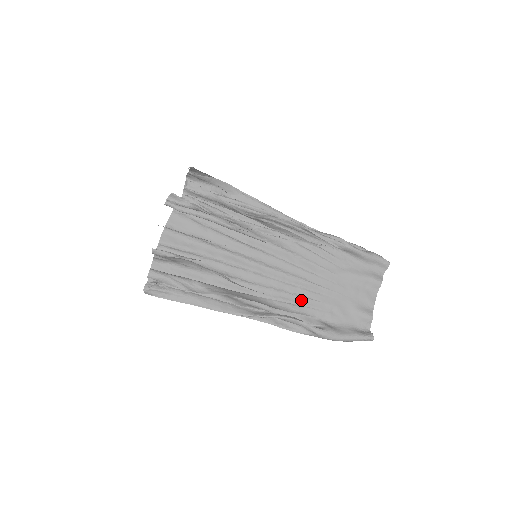
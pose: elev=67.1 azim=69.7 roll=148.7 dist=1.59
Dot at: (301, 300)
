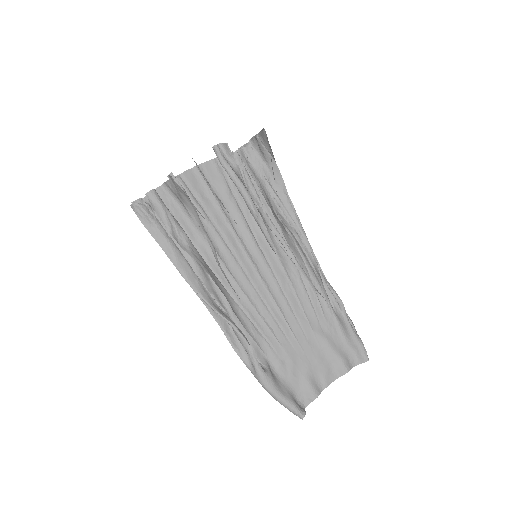
Dot at: (265, 328)
